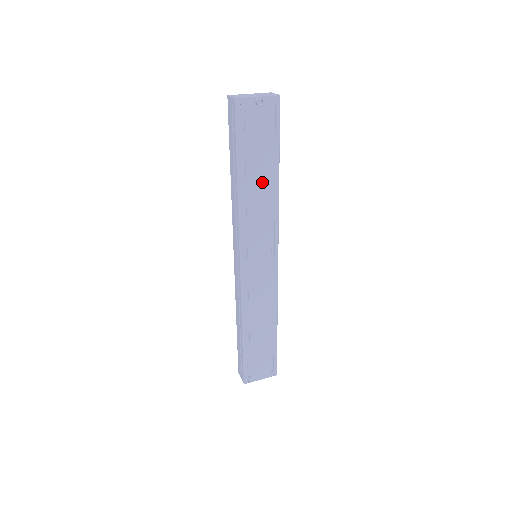
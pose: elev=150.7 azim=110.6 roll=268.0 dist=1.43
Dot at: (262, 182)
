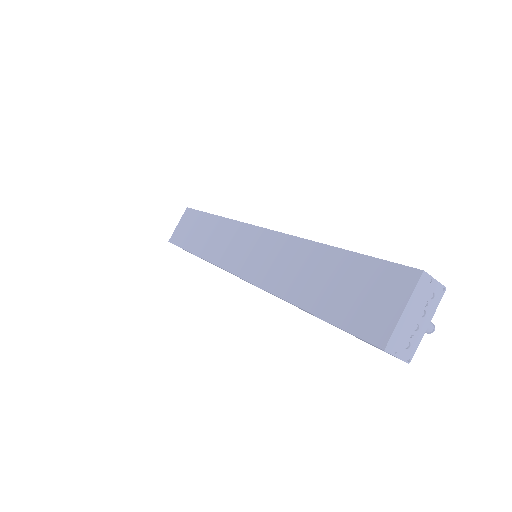
Dot at: occluded
